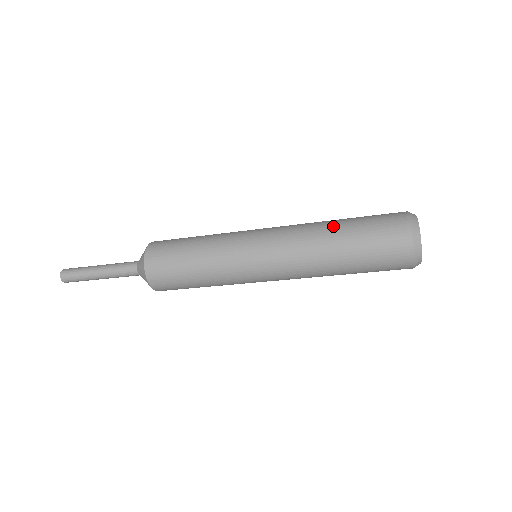
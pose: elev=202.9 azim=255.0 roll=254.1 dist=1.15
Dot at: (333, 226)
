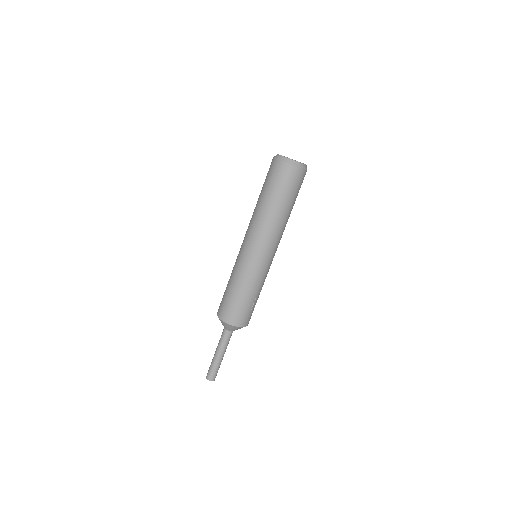
Dot at: occluded
